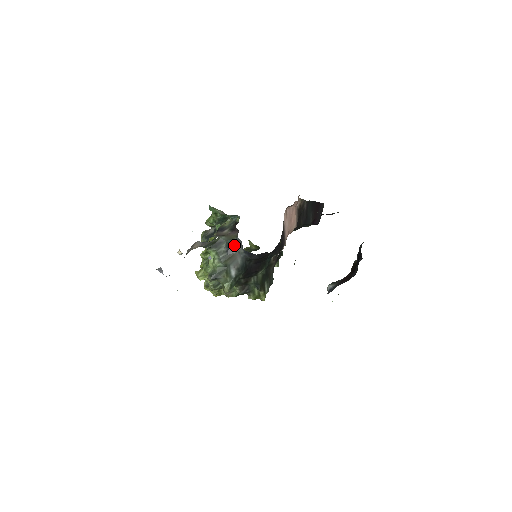
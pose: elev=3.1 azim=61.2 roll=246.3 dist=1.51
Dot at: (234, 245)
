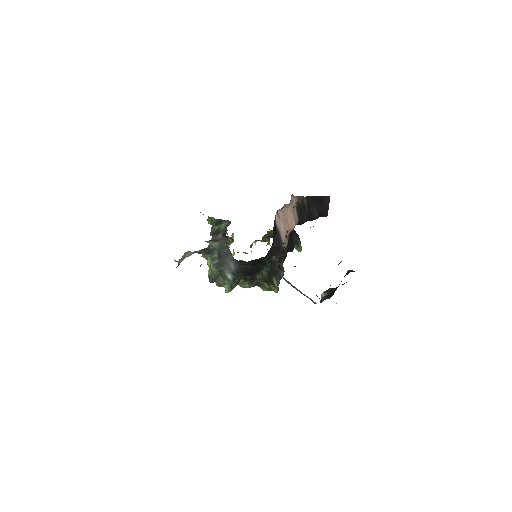
Dot at: (224, 252)
